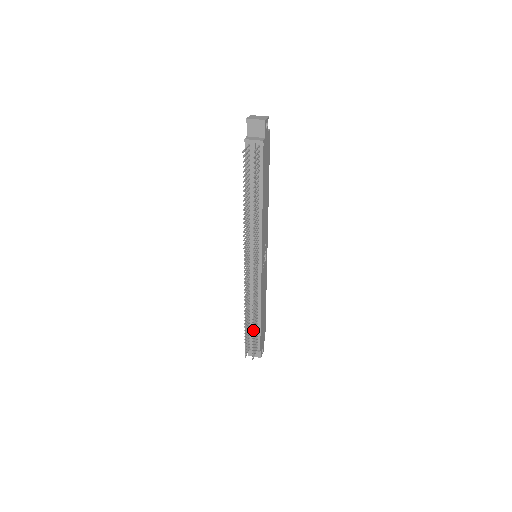
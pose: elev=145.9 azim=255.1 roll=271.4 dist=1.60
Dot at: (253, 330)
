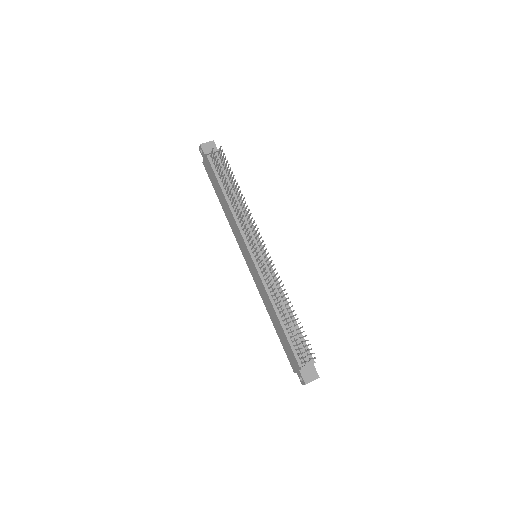
Dot at: (297, 318)
